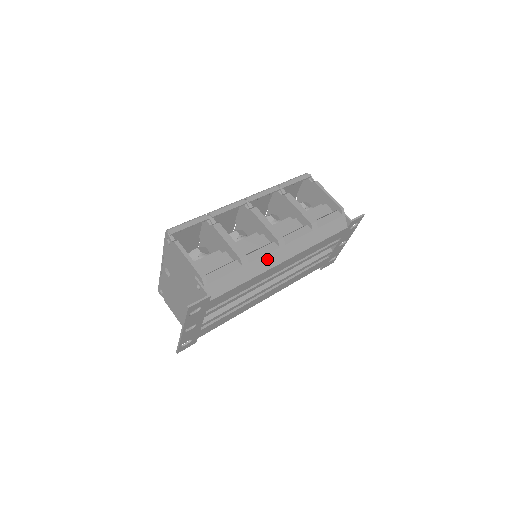
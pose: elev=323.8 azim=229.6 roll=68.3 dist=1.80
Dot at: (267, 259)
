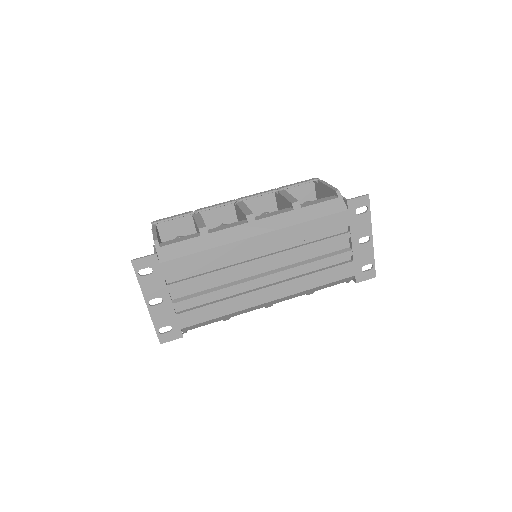
Dot at: (232, 232)
